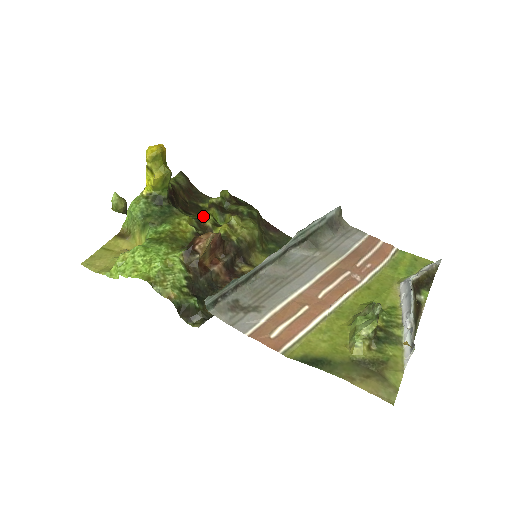
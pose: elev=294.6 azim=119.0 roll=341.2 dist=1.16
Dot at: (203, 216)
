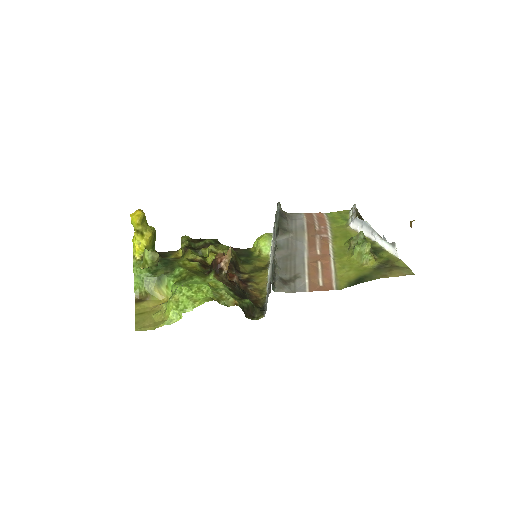
Dot at: occluded
